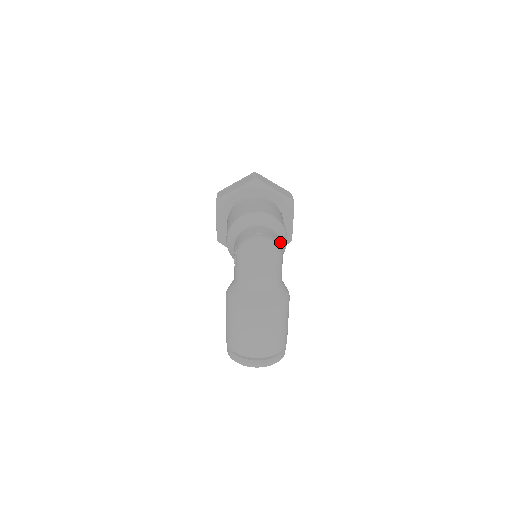
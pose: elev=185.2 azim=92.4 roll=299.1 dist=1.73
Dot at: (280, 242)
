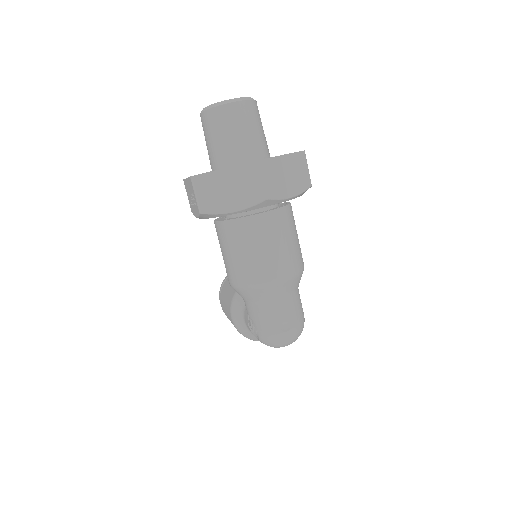
Dot at: (298, 286)
